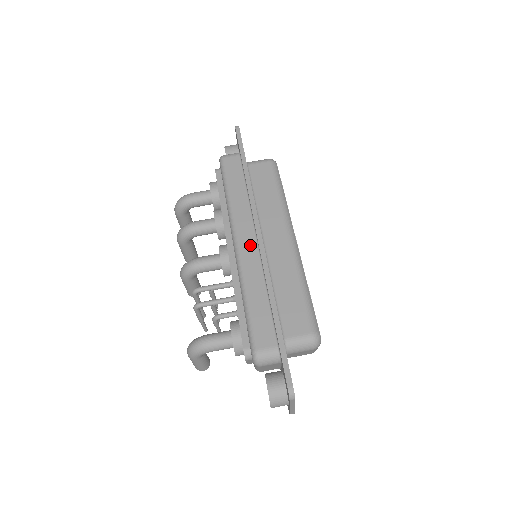
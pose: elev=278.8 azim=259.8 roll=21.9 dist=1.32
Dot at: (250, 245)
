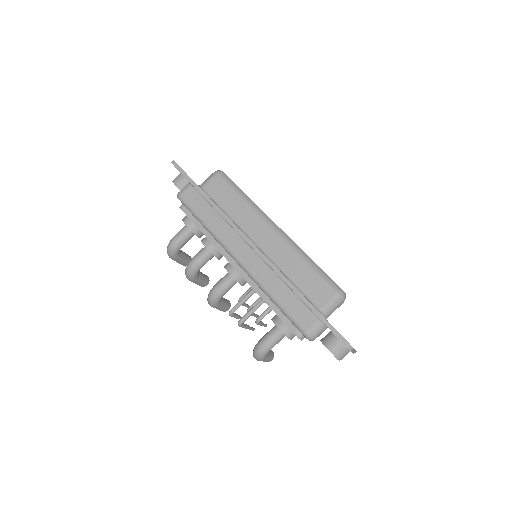
Dot at: (249, 255)
